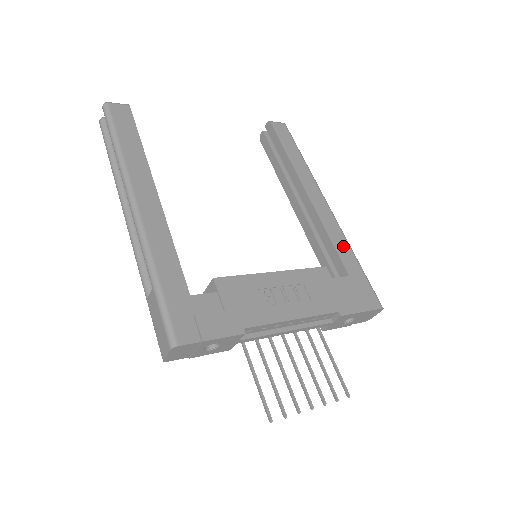
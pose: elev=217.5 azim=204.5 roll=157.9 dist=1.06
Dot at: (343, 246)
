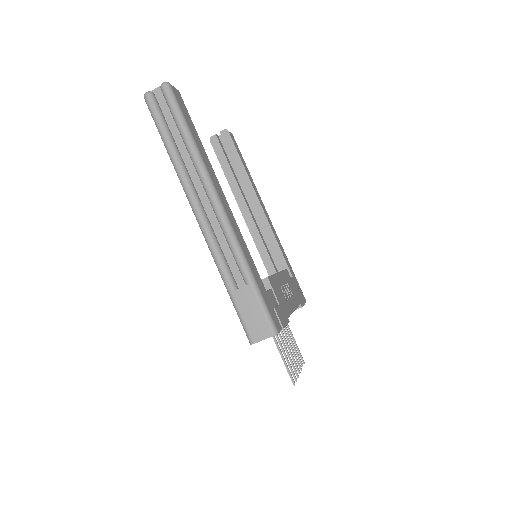
Dot at: (284, 252)
